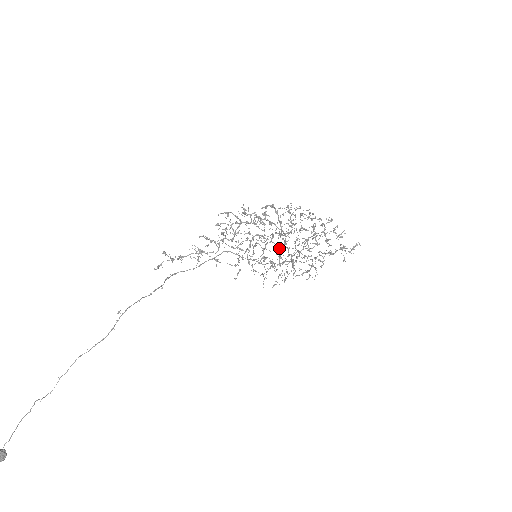
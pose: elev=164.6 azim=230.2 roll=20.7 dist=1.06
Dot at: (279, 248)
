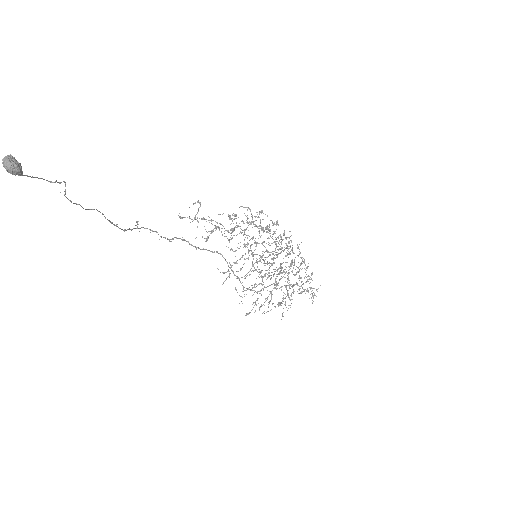
Dot at: (261, 275)
